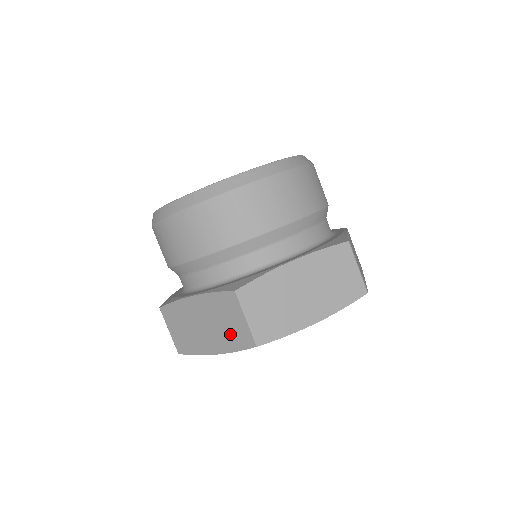
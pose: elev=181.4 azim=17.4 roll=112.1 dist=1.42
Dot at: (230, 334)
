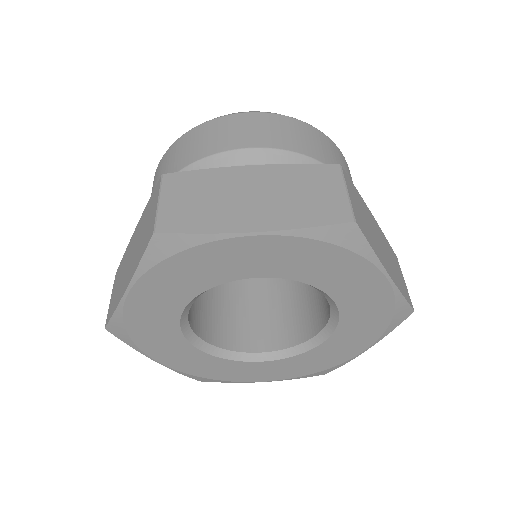
Dot at: (142, 242)
